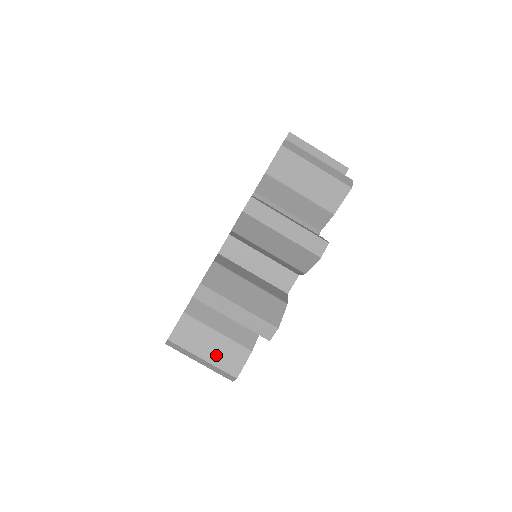
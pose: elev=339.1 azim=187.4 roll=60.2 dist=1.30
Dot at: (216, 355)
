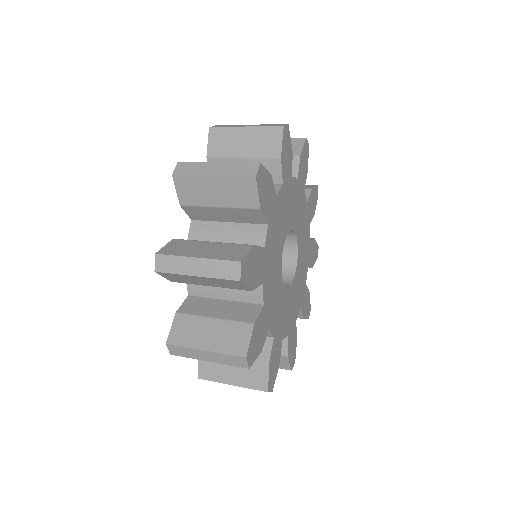
Dot at: (212, 253)
